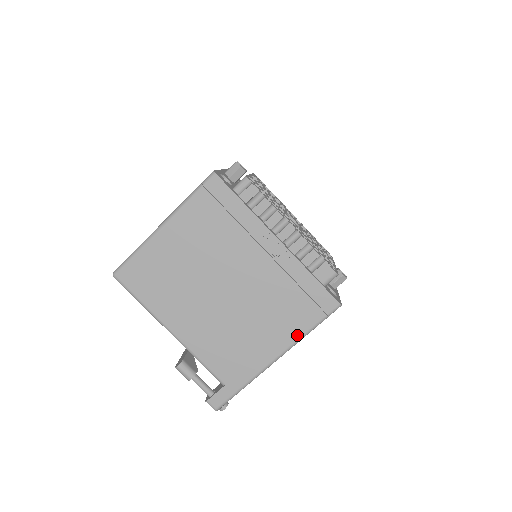
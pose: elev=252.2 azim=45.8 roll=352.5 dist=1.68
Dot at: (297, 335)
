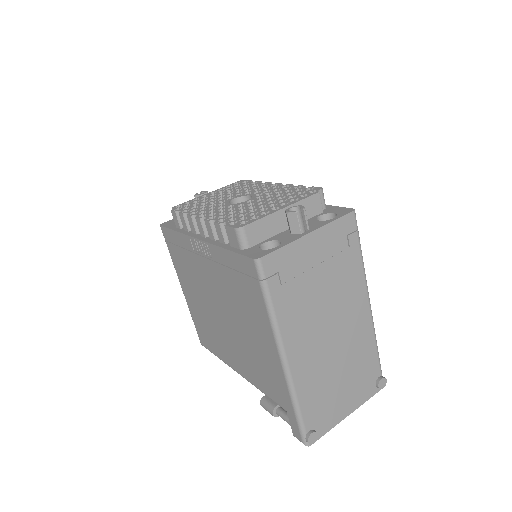
Dot at: (267, 321)
